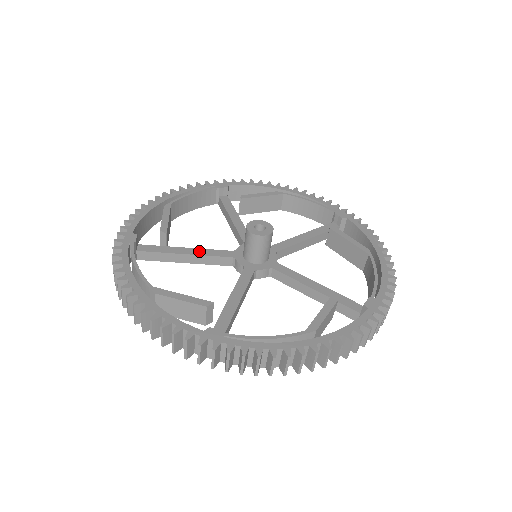
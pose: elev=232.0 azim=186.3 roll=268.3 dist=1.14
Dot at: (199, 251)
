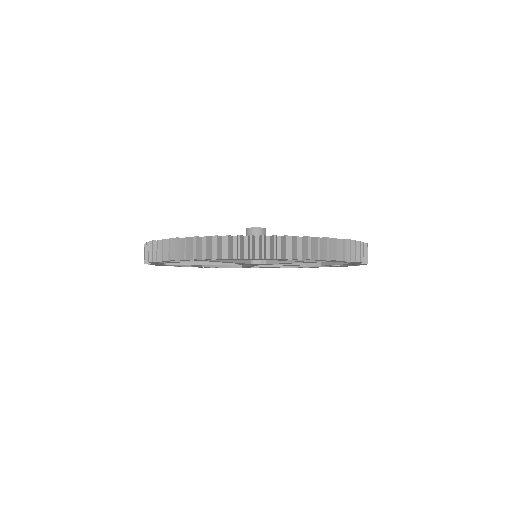
Dot at: occluded
